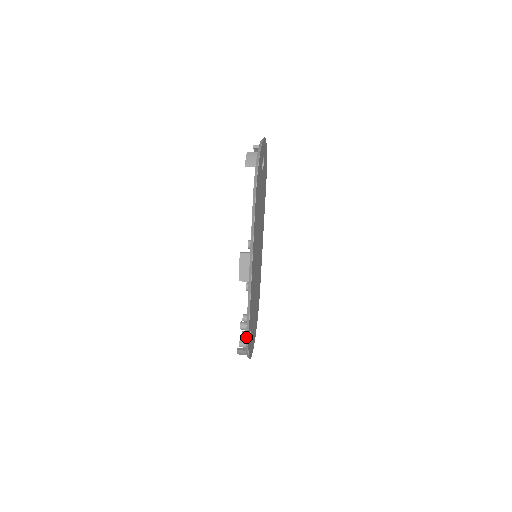
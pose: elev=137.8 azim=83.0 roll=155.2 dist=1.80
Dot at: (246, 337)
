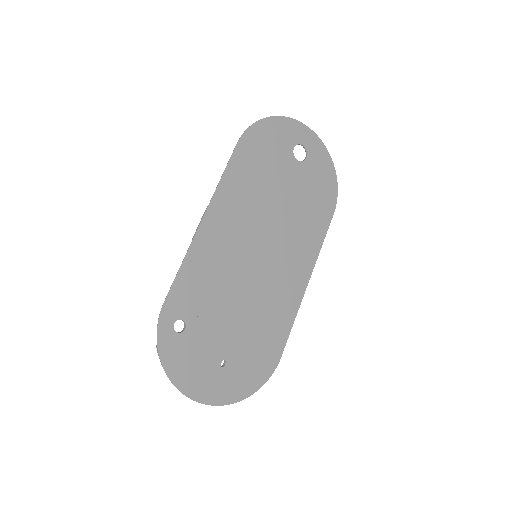
Dot at: (162, 313)
